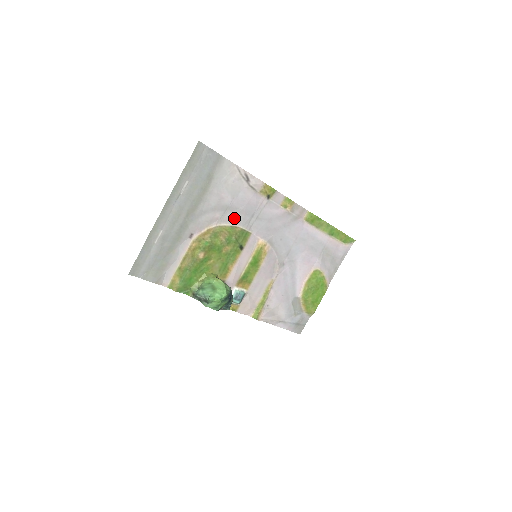
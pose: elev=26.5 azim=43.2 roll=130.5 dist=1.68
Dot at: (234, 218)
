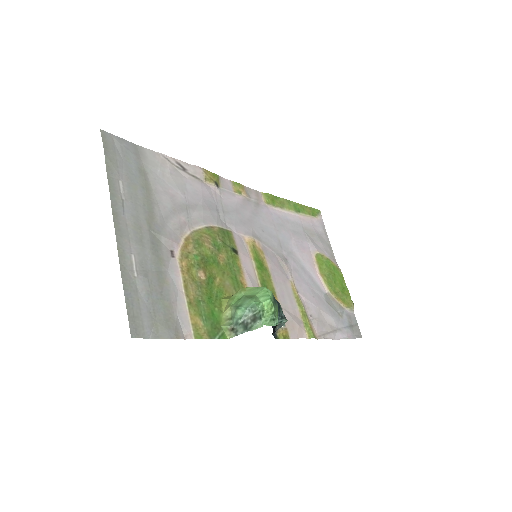
Dot at: (202, 217)
